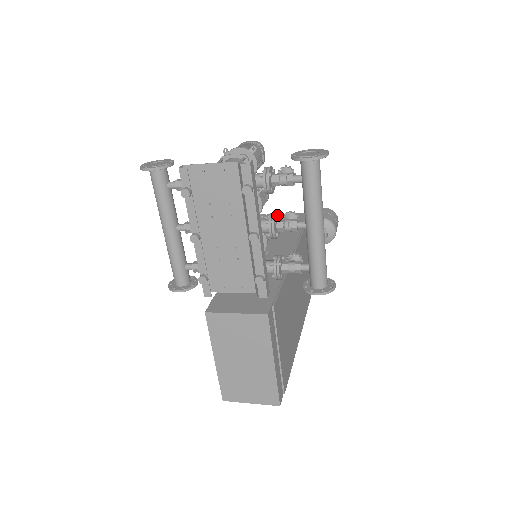
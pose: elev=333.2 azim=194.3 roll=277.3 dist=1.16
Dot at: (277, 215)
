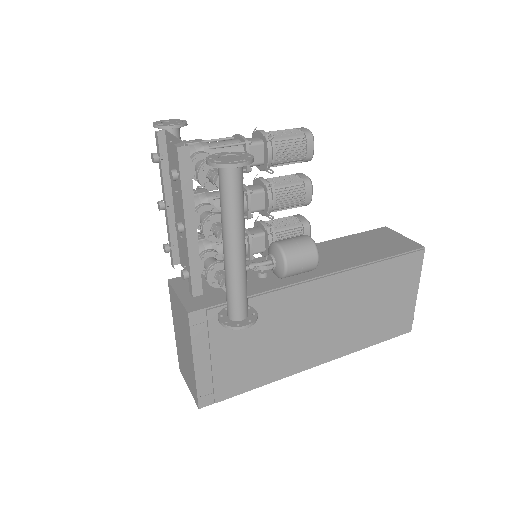
Dot at: occluded
